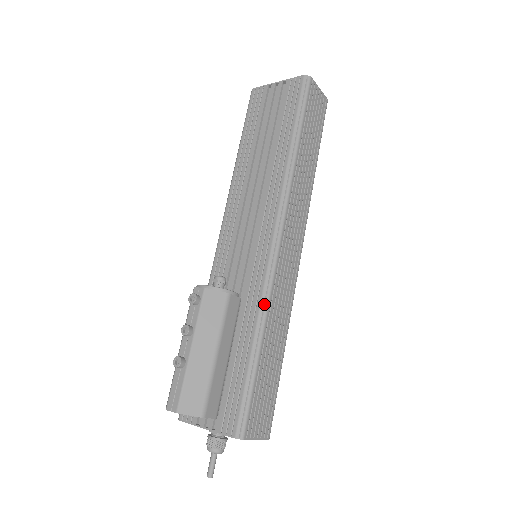
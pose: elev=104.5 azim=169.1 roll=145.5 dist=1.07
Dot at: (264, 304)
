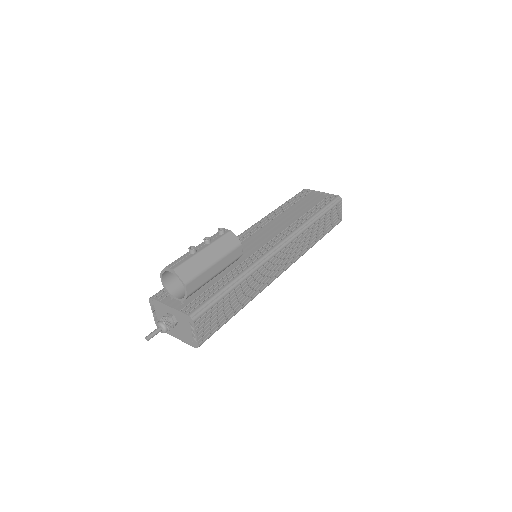
Dot at: (252, 268)
